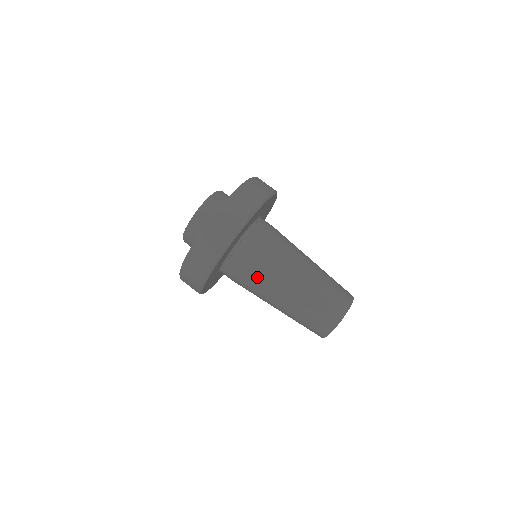
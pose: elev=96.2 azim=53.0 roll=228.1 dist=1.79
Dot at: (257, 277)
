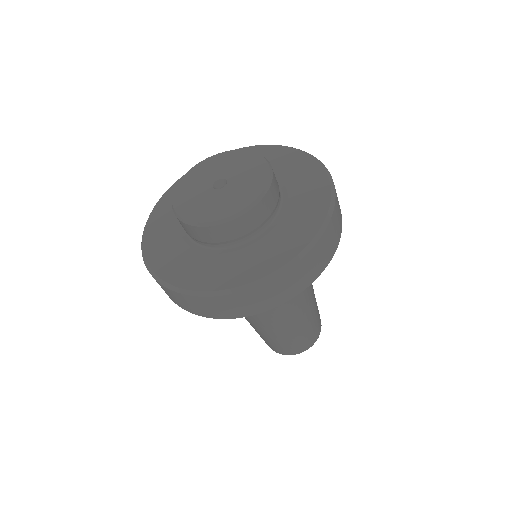
Dot at: occluded
